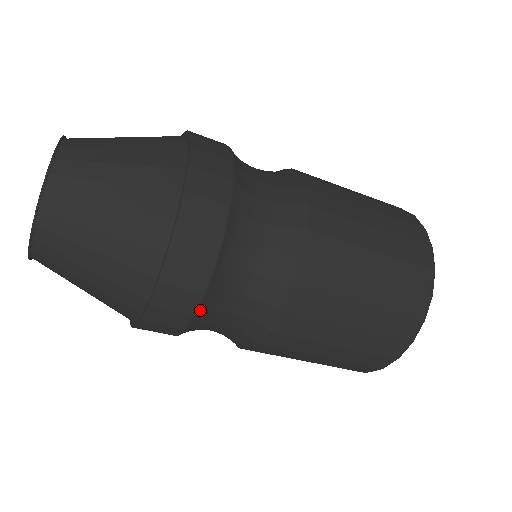
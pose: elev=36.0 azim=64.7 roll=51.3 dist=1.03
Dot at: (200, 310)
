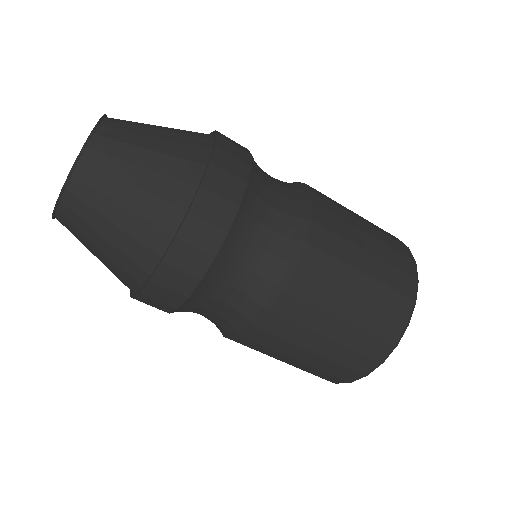
Dot at: (175, 311)
